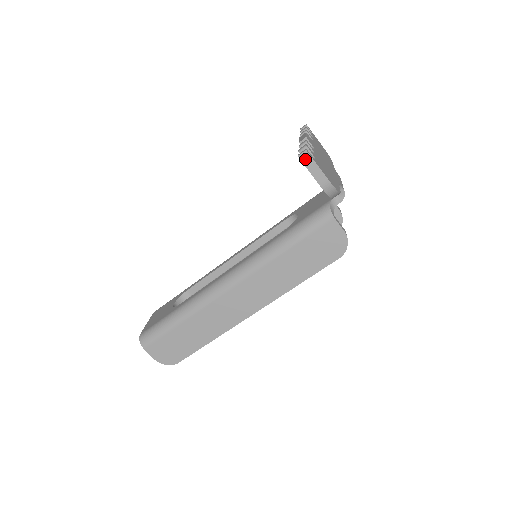
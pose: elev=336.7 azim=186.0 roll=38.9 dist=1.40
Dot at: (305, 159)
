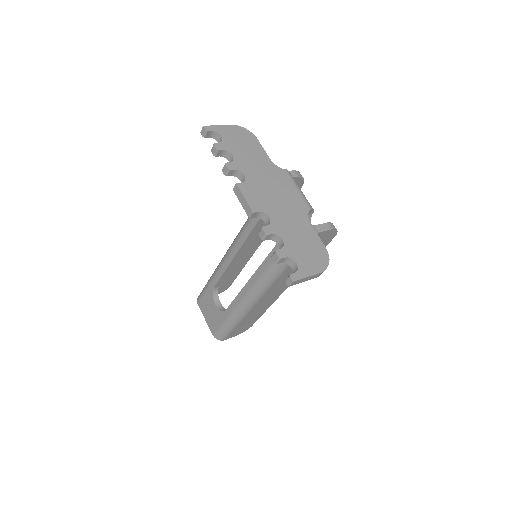
Dot at: (295, 283)
